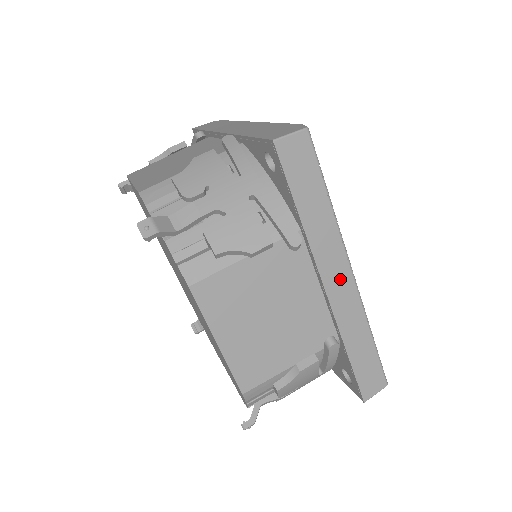
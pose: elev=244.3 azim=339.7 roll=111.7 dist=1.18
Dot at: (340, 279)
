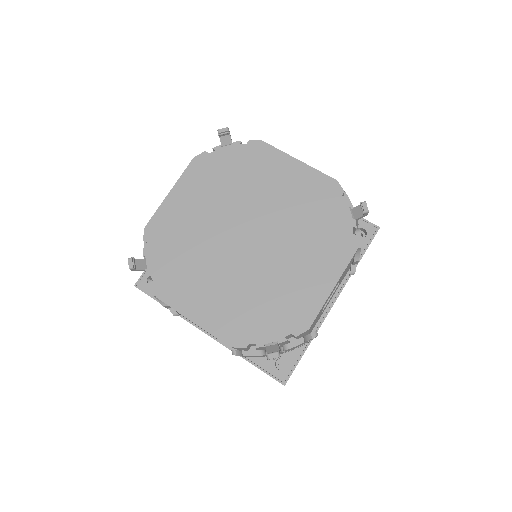
Dot at: occluded
